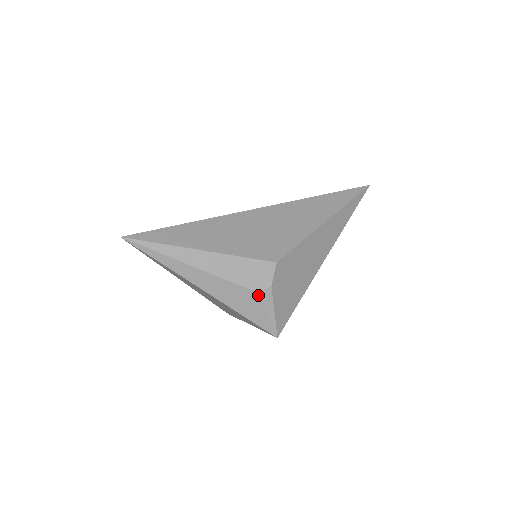
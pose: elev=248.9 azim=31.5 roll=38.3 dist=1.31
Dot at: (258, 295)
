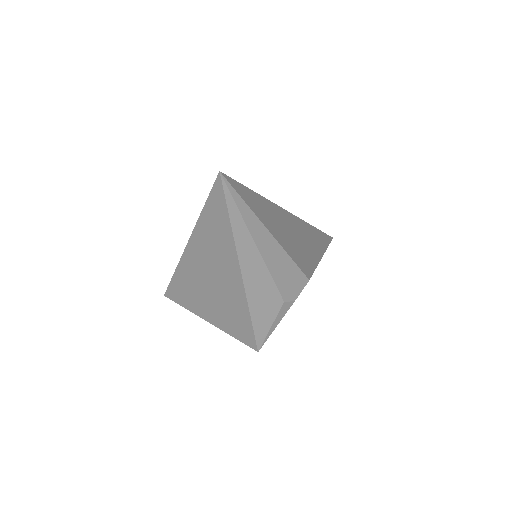
Dot at: (282, 304)
